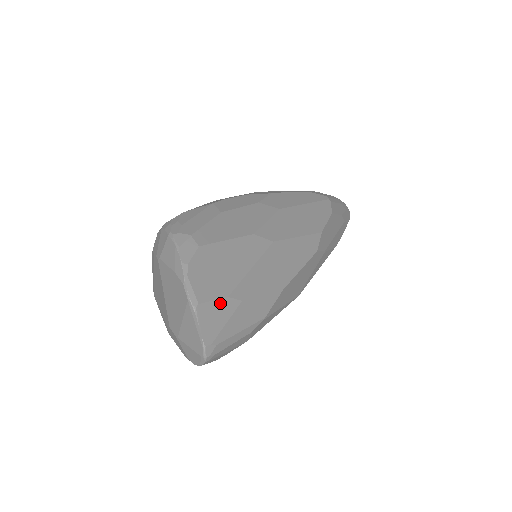
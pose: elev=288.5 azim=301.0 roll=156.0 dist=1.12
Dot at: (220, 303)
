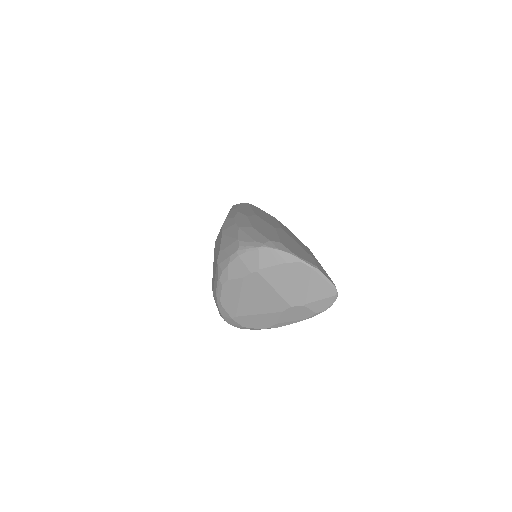
Dot at: (317, 263)
